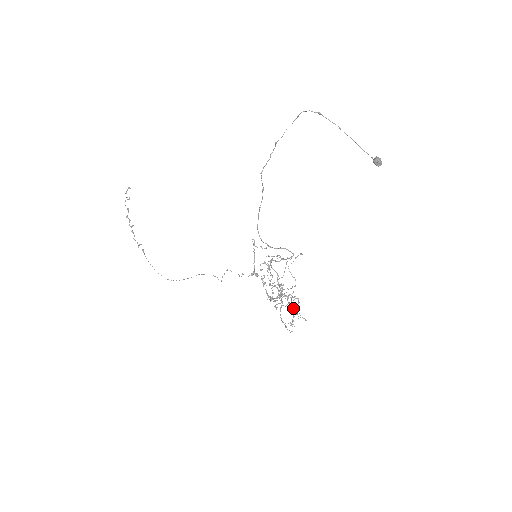
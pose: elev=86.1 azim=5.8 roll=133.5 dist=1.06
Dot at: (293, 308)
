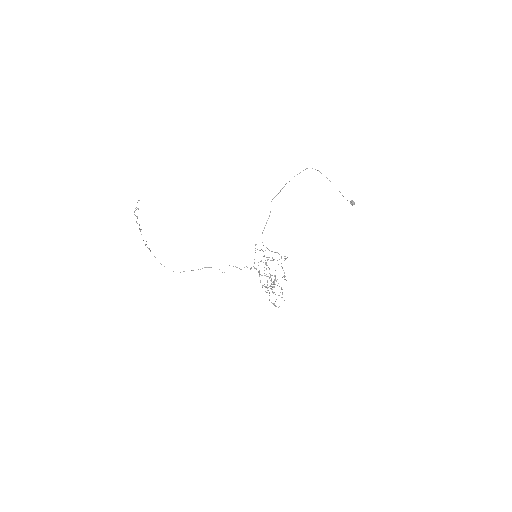
Dot at: occluded
